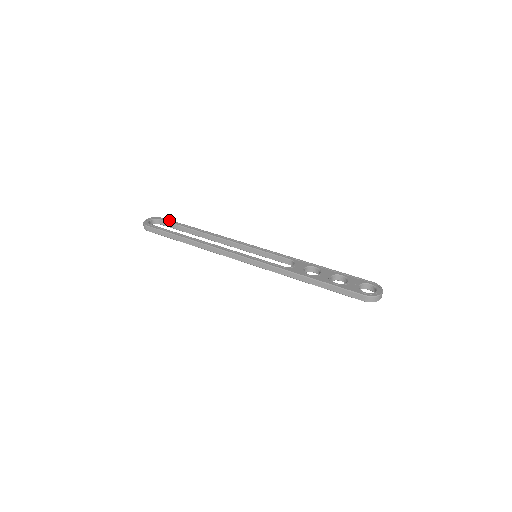
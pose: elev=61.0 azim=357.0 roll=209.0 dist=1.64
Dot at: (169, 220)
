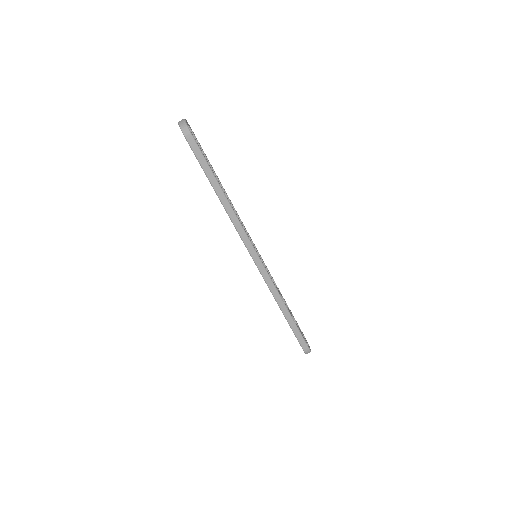
Dot at: occluded
